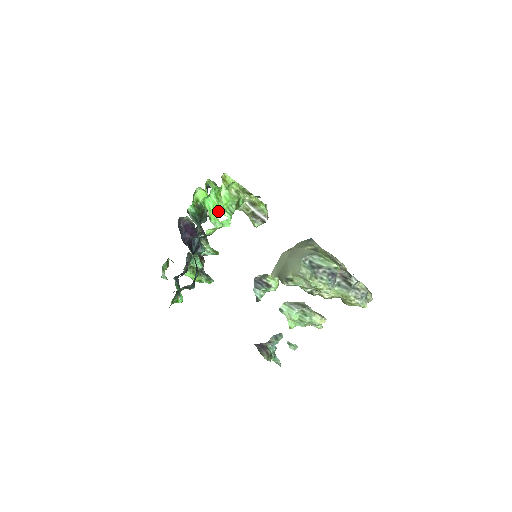
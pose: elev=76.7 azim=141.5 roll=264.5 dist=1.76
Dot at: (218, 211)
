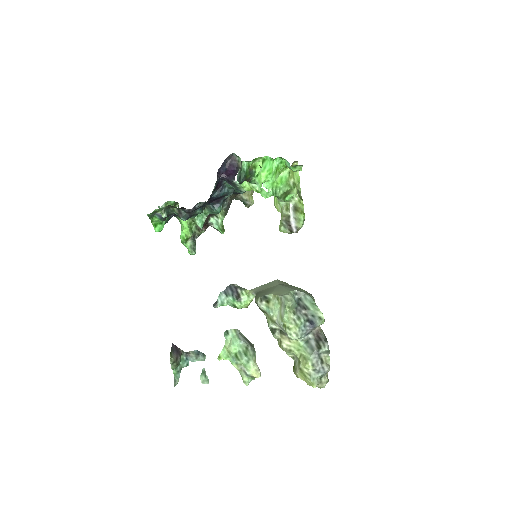
Dot at: (268, 179)
